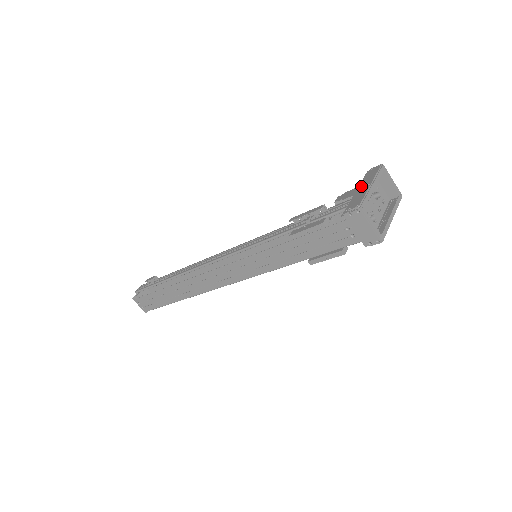
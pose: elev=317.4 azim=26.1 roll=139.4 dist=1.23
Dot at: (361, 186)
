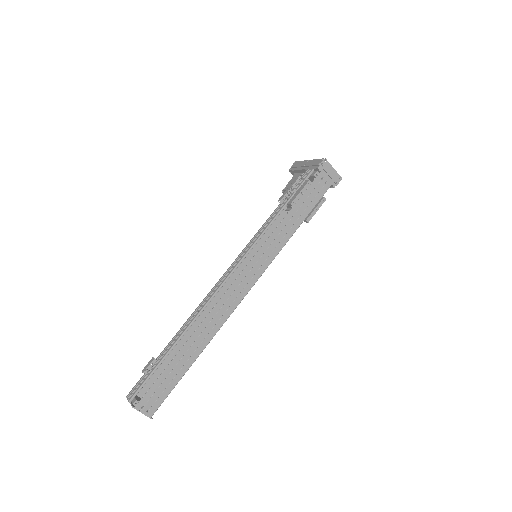
Dot at: (303, 166)
